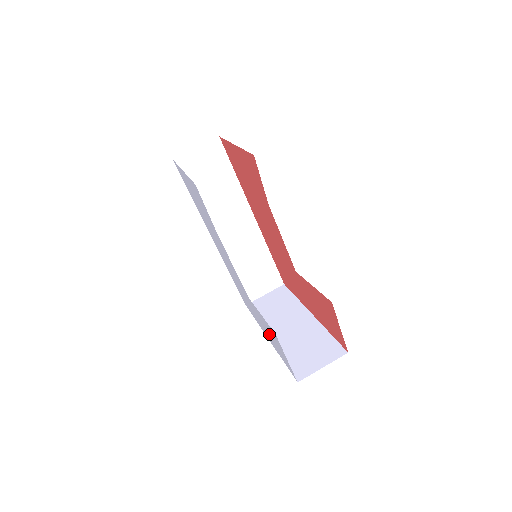
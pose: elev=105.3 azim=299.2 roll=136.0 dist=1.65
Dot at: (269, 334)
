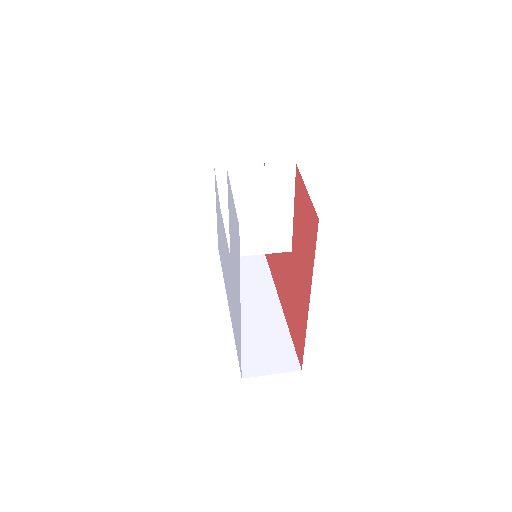
Dot at: (234, 251)
